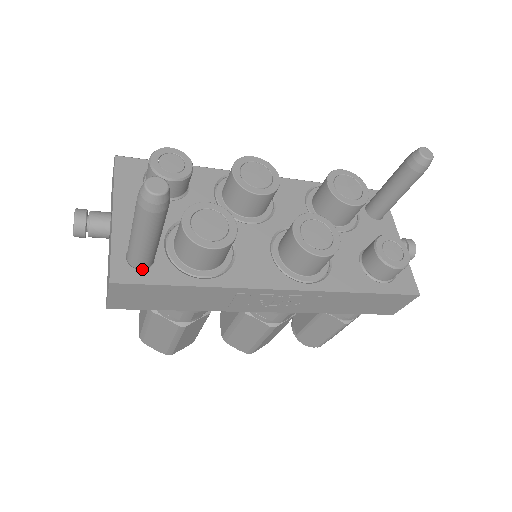
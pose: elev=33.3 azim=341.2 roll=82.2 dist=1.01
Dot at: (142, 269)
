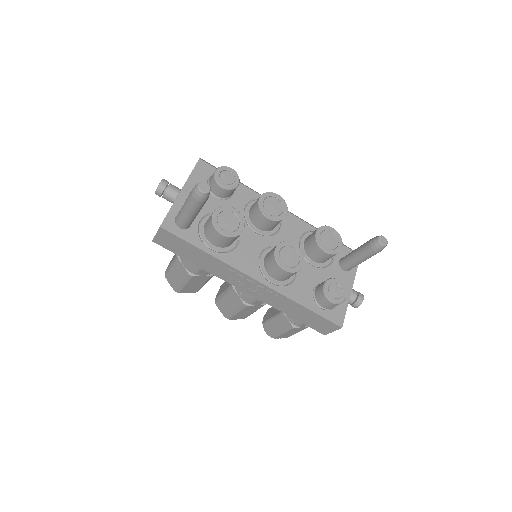
Dot at: (181, 228)
